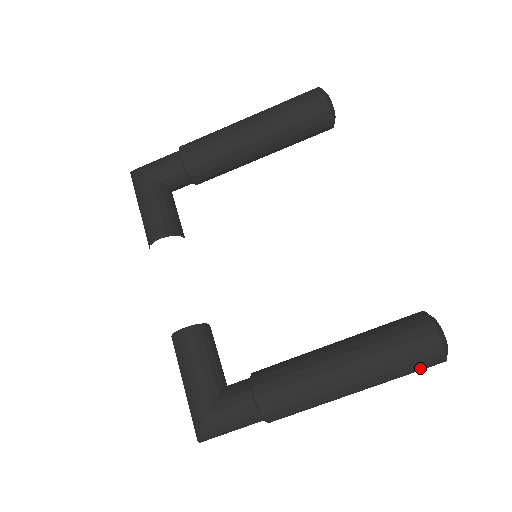
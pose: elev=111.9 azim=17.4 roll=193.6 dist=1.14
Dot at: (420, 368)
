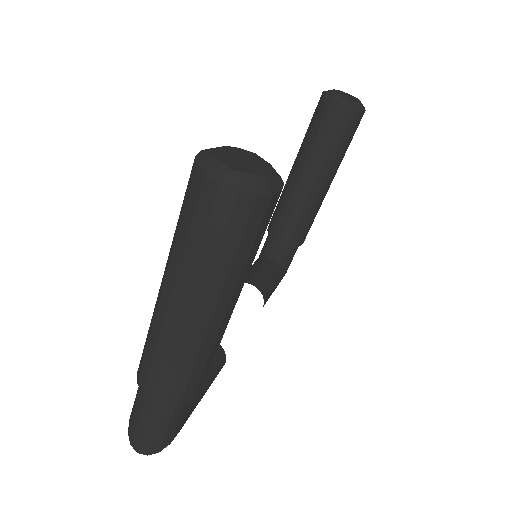
Dot at: (197, 218)
